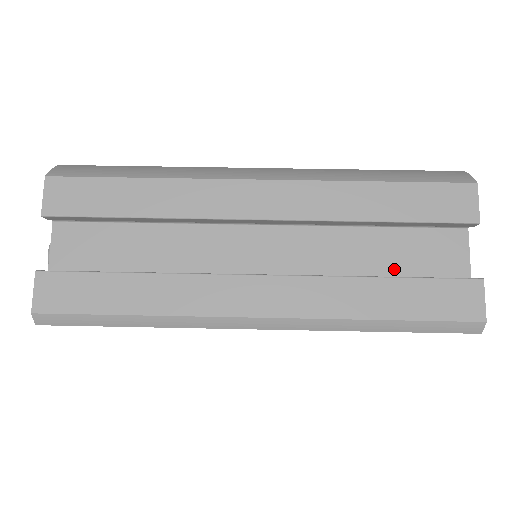
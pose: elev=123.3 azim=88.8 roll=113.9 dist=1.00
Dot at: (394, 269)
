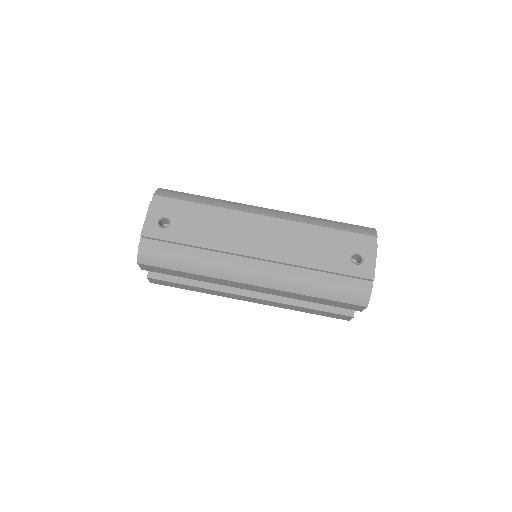
Dot at: occluded
